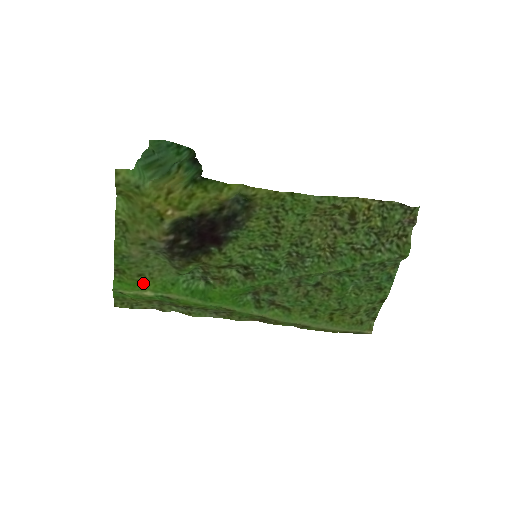
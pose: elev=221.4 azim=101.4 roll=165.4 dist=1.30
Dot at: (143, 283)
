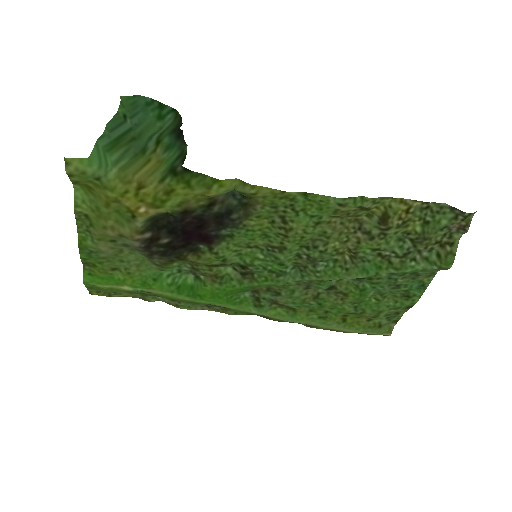
Dot at: (119, 277)
